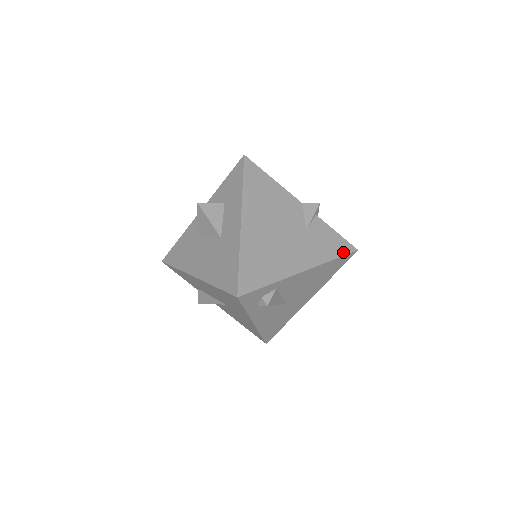
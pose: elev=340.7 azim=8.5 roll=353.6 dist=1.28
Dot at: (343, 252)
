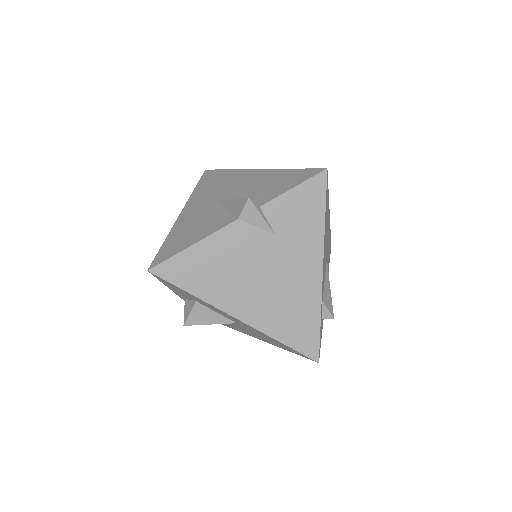
Dot at: (321, 196)
